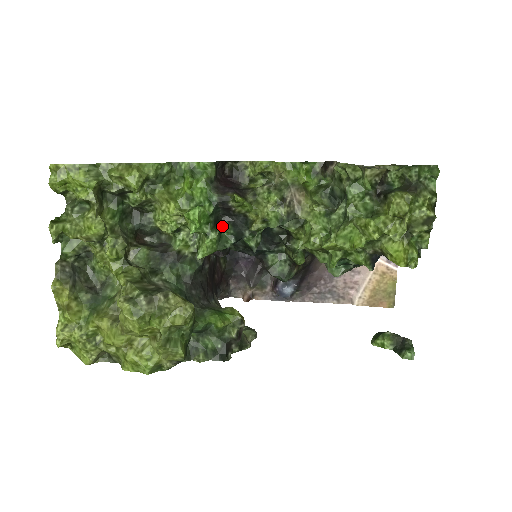
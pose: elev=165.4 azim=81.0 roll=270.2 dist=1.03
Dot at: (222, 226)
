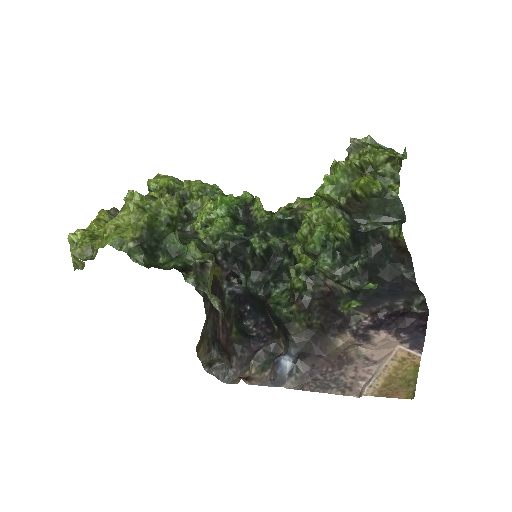
Dot at: (238, 225)
